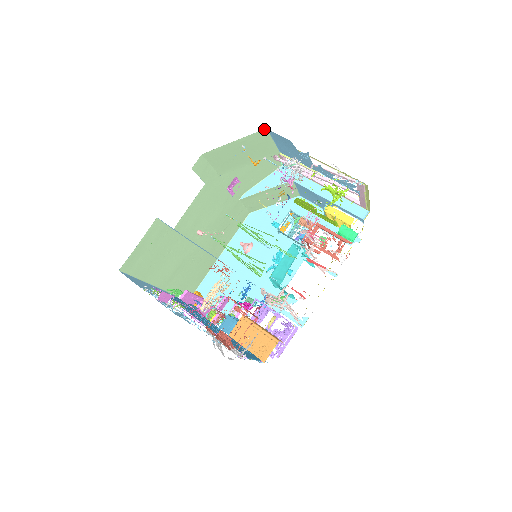
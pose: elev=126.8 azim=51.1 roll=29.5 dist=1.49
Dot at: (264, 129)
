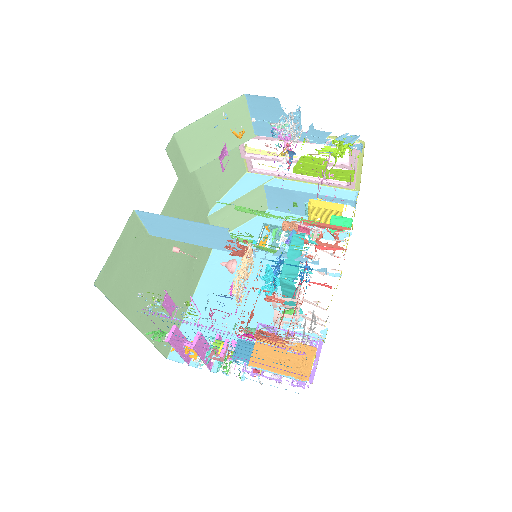
Dot at: (242, 95)
